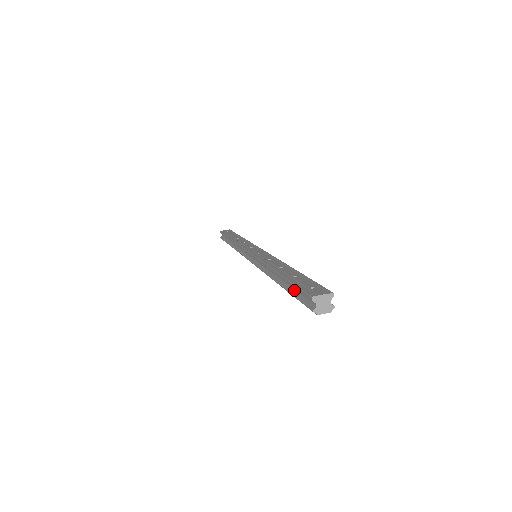
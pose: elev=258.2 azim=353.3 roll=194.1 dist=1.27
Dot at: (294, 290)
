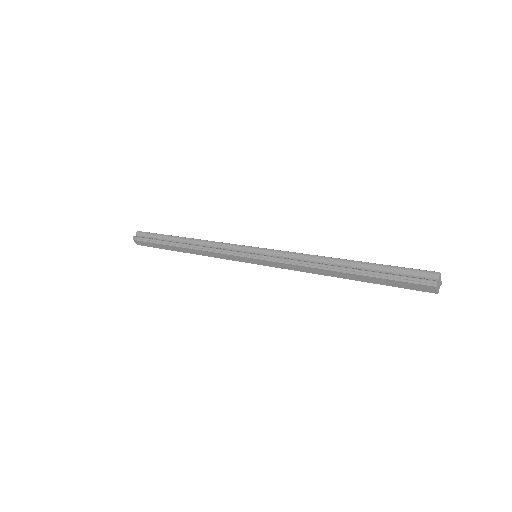
Dot at: (386, 272)
